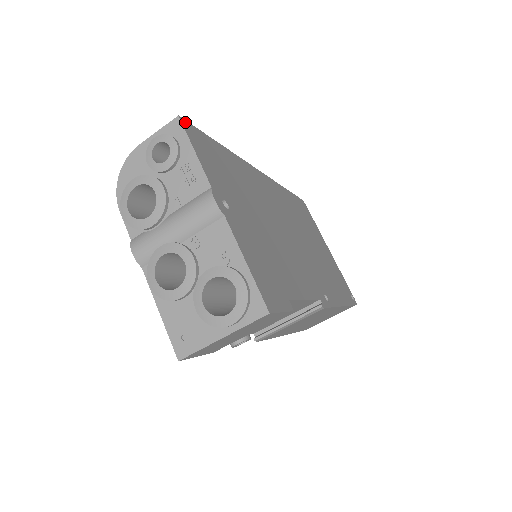
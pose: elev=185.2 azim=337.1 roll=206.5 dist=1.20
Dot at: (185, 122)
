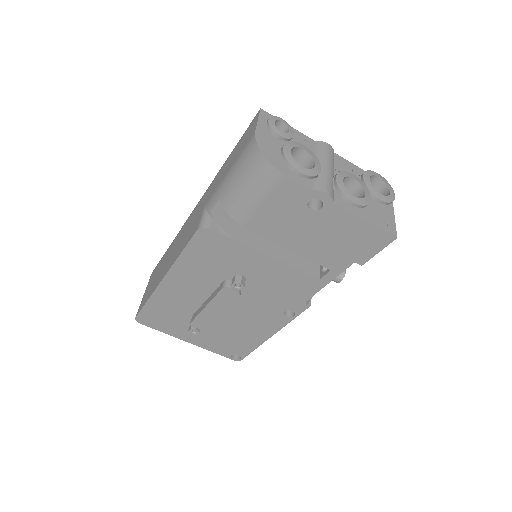
Dot at: occluded
